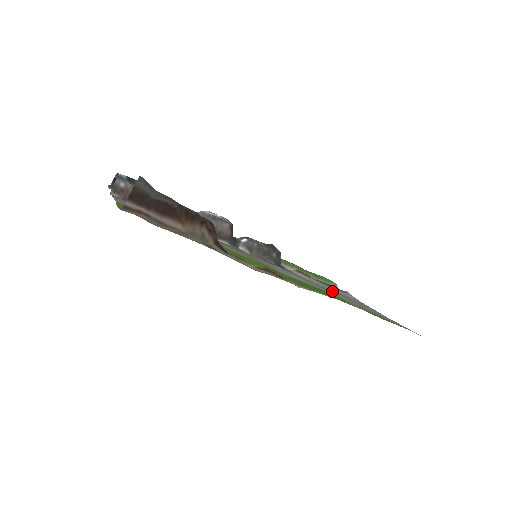
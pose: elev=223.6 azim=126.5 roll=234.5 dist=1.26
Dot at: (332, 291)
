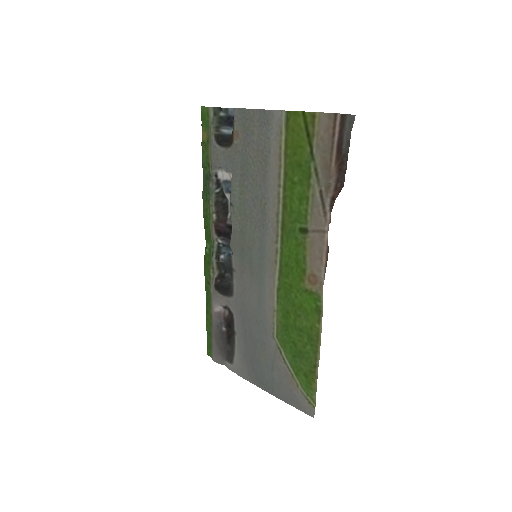
Dot at: (259, 339)
